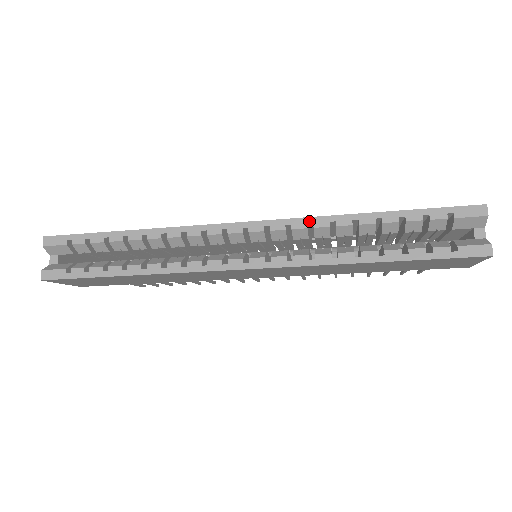
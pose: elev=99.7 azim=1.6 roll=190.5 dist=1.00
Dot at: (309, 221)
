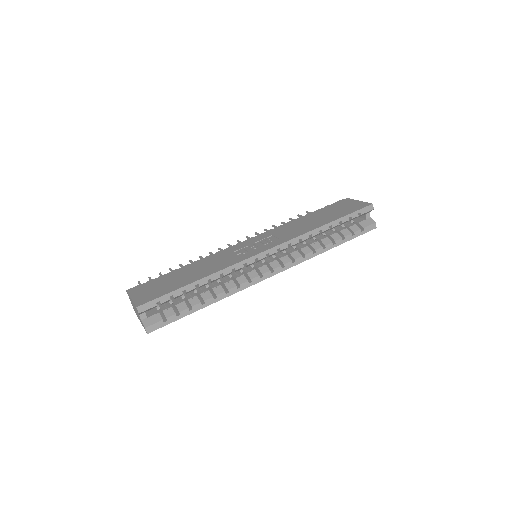
Dot at: (299, 238)
